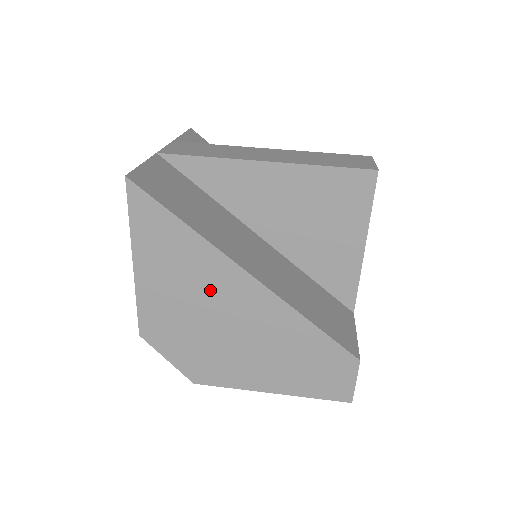
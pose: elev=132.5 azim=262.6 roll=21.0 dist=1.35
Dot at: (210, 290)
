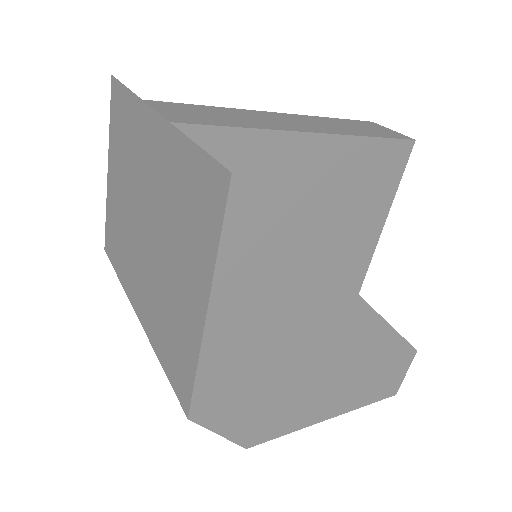
Dot at: (302, 323)
